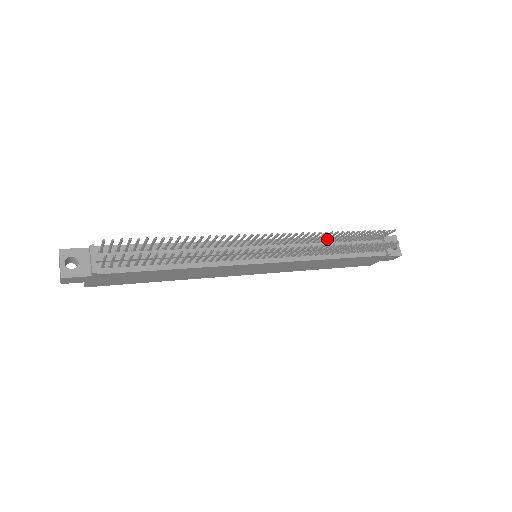
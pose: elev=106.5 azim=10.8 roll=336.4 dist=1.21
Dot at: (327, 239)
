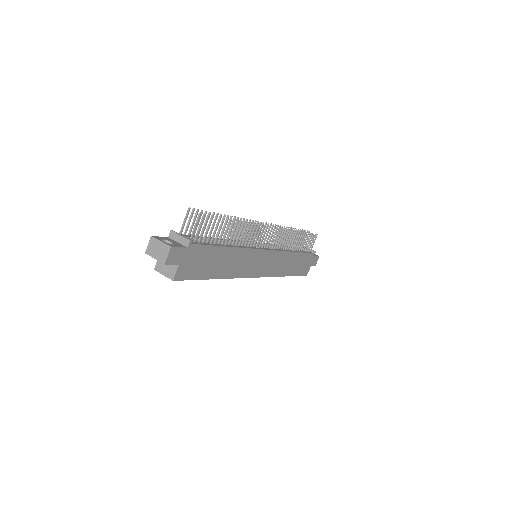
Dot at: (283, 240)
